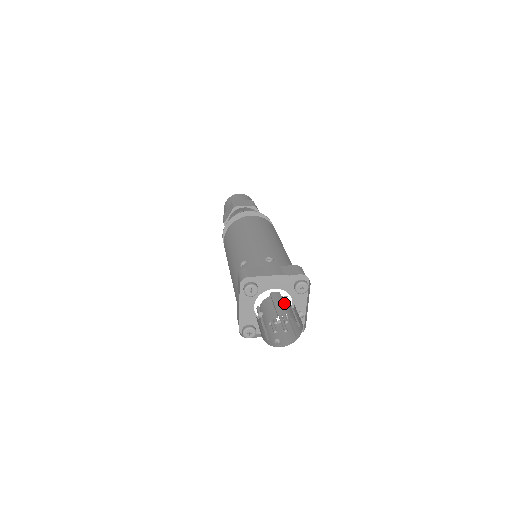
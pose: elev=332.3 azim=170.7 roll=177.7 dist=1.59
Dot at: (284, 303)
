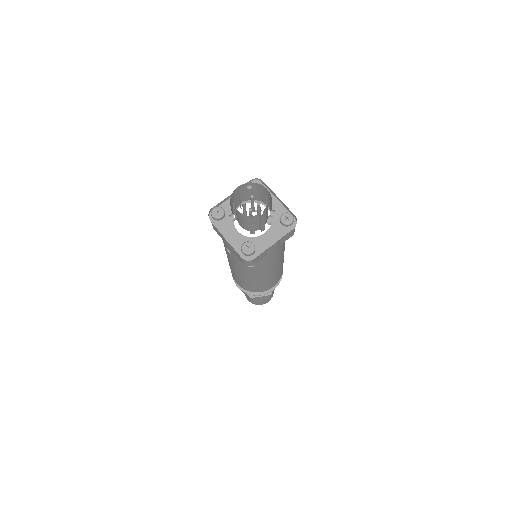
Dot at: occluded
